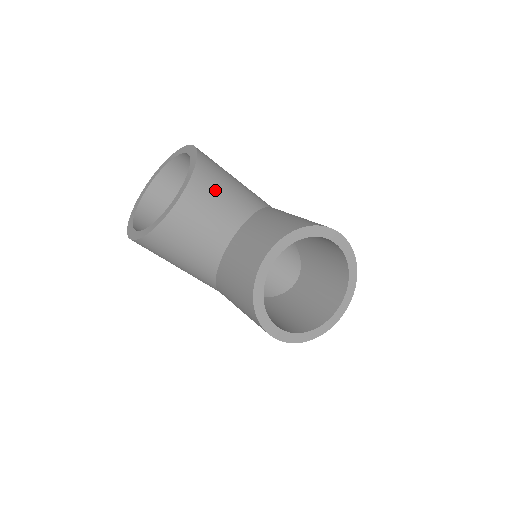
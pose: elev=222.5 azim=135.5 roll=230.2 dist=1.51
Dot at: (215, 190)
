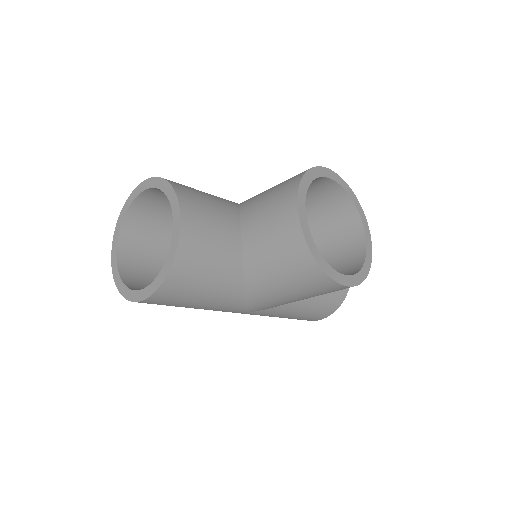
Dot at: (200, 198)
